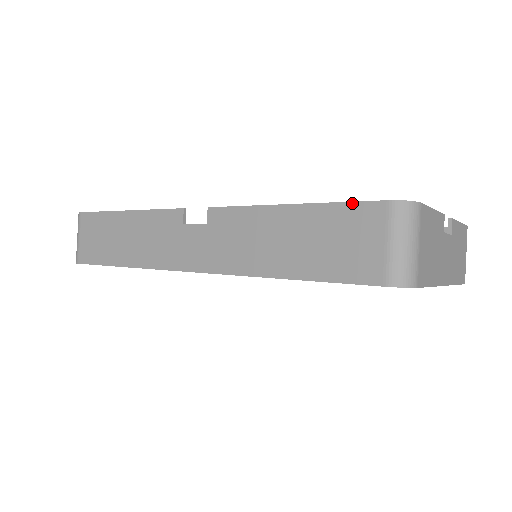
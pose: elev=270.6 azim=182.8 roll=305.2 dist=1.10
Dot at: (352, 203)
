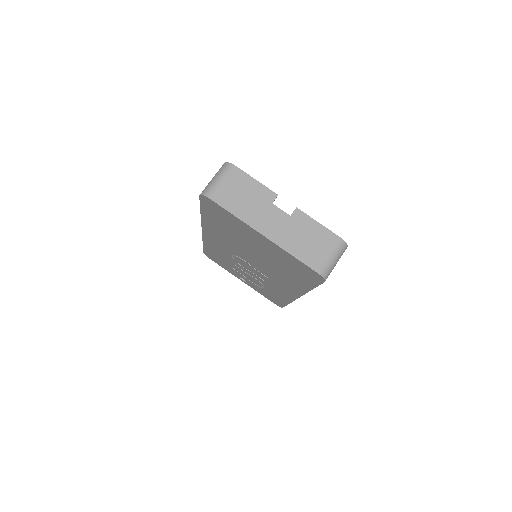
Dot at: occluded
